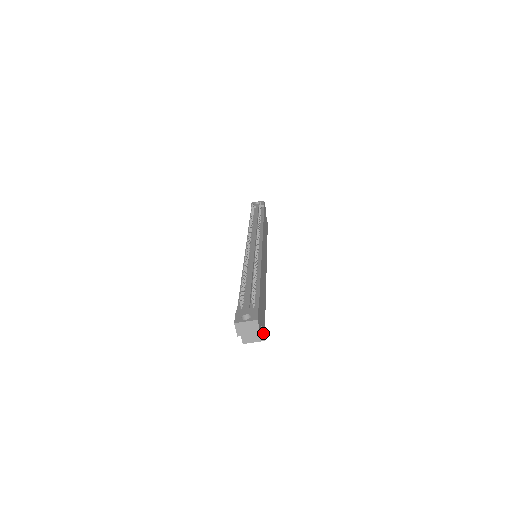
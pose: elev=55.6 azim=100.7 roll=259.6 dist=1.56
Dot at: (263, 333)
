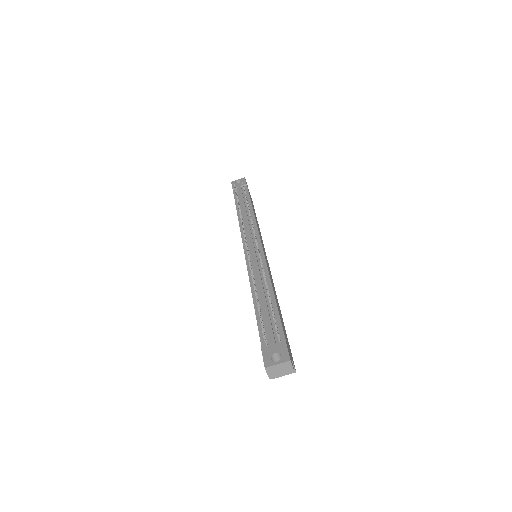
Dot at: (293, 364)
